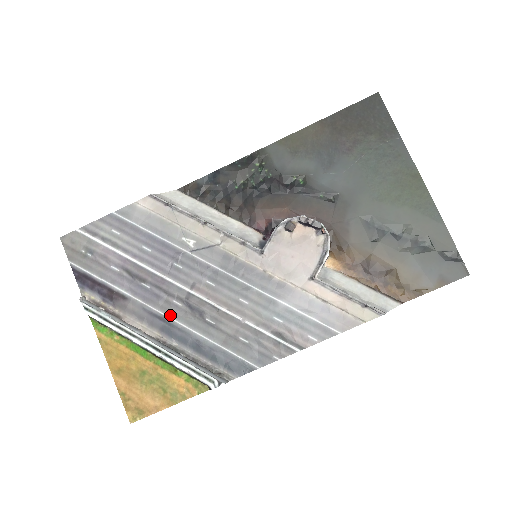
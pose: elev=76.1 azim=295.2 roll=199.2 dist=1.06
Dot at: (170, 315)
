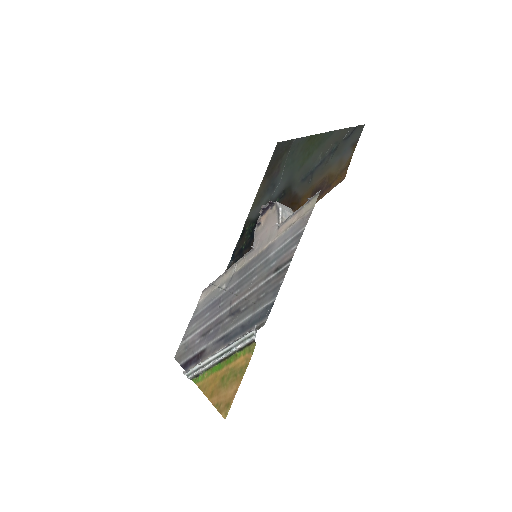
Dot at: (226, 331)
